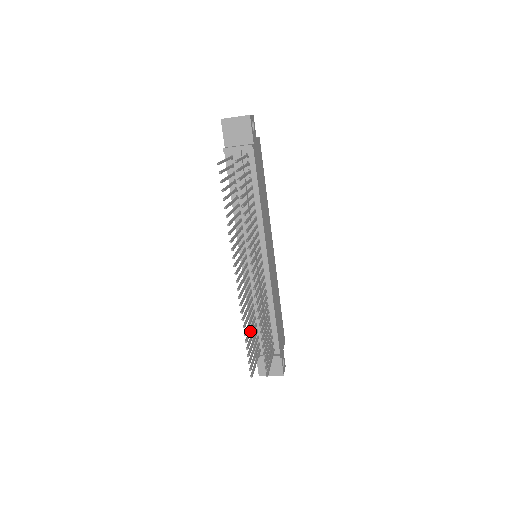
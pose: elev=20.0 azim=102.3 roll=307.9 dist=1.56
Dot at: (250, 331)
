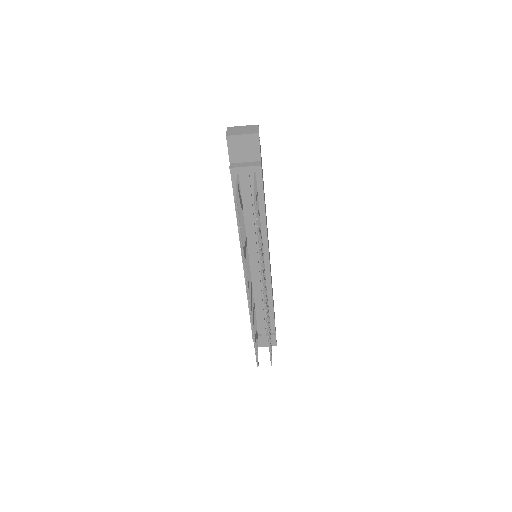
Dot at: occluded
